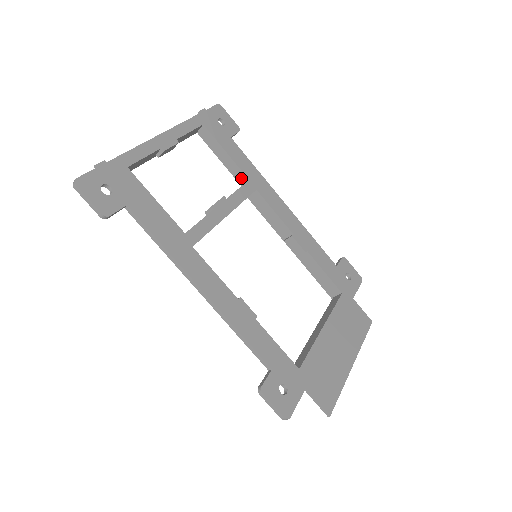
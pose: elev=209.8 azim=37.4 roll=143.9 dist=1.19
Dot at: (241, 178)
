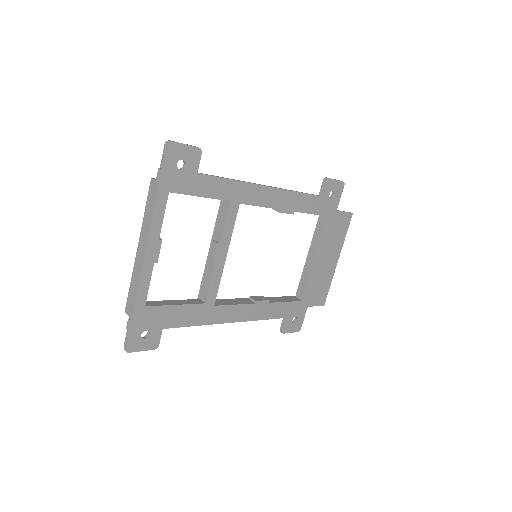
Dot at: occluded
